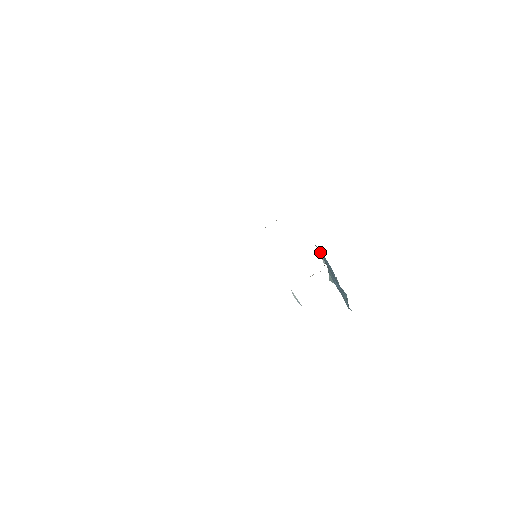
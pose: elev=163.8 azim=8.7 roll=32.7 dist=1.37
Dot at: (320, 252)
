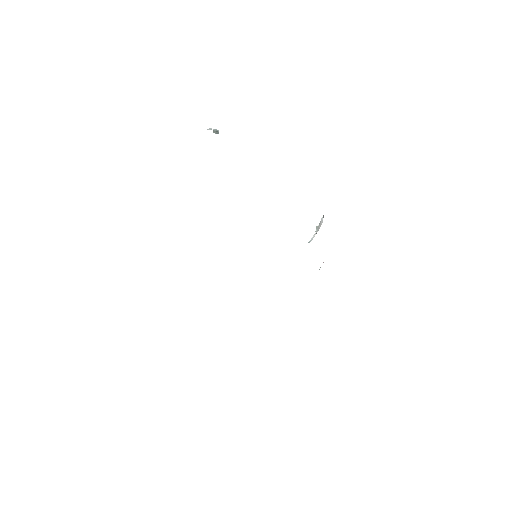
Dot at: occluded
